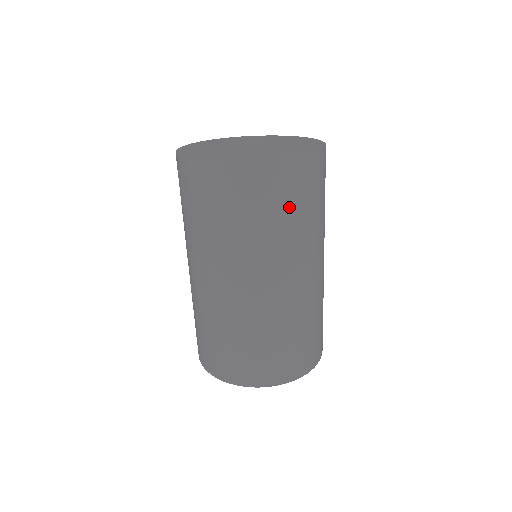
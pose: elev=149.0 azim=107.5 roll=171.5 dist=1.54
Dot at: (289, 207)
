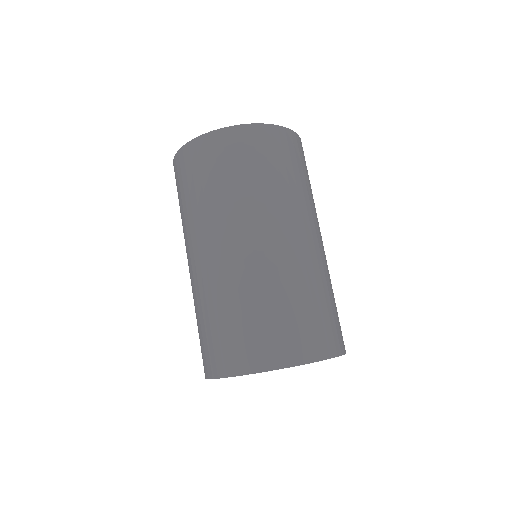
Dot at: (207, 177)
